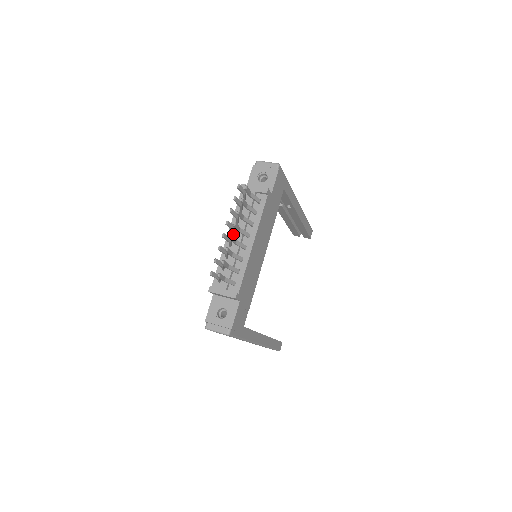
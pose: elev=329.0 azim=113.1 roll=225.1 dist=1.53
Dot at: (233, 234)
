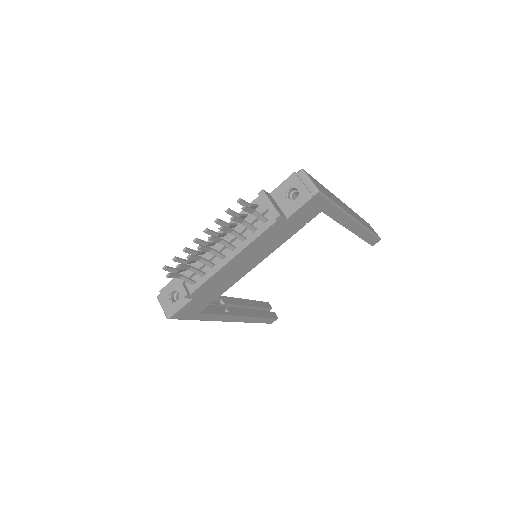
Dot at: (223, 235)
